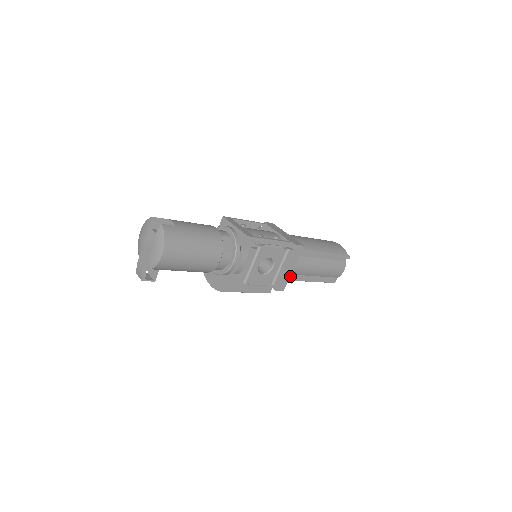
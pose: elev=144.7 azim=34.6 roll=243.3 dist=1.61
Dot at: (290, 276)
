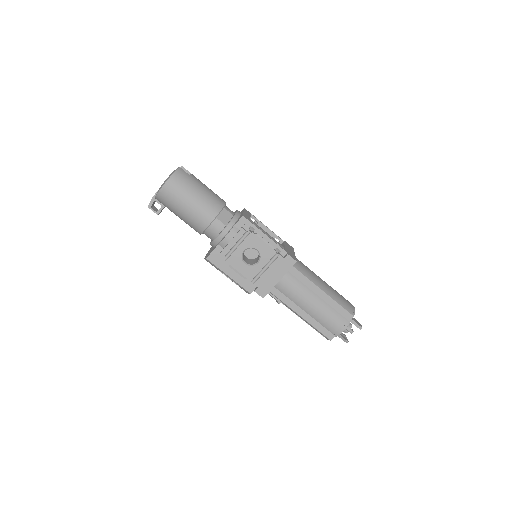
Dot at: (278, 292)
